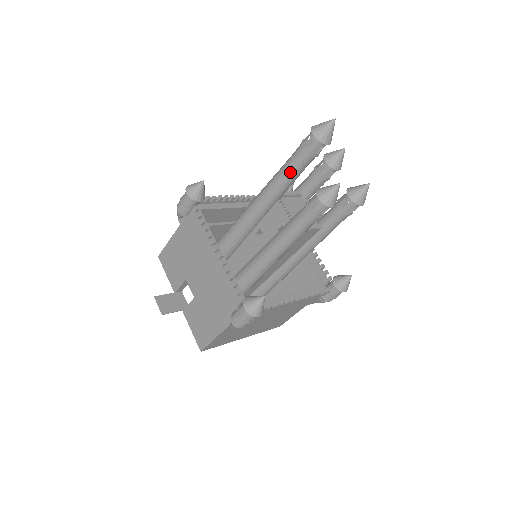
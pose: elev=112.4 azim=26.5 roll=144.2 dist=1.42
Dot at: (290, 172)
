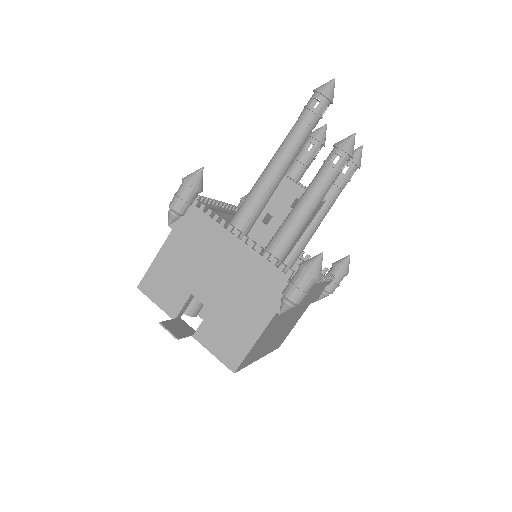
Dot at: (299, 138)
